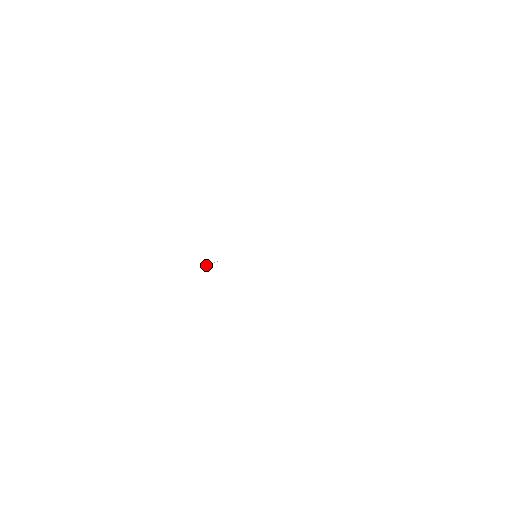
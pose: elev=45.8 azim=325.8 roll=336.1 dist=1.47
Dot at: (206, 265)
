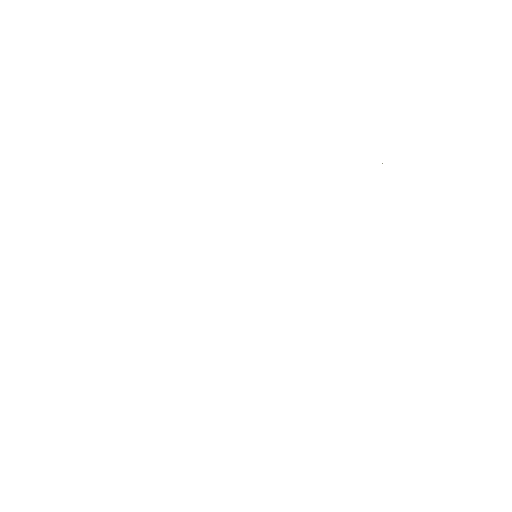
Dot at: occluded
